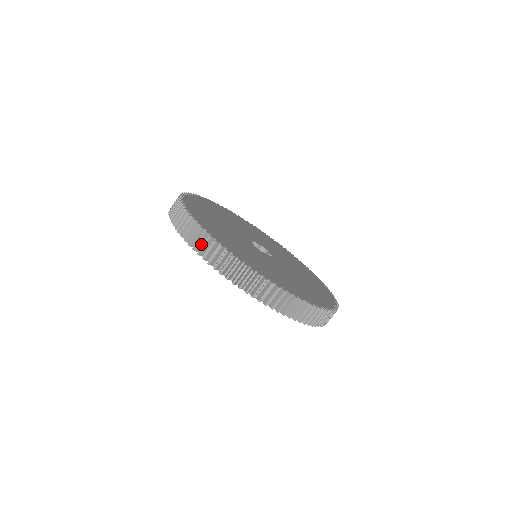
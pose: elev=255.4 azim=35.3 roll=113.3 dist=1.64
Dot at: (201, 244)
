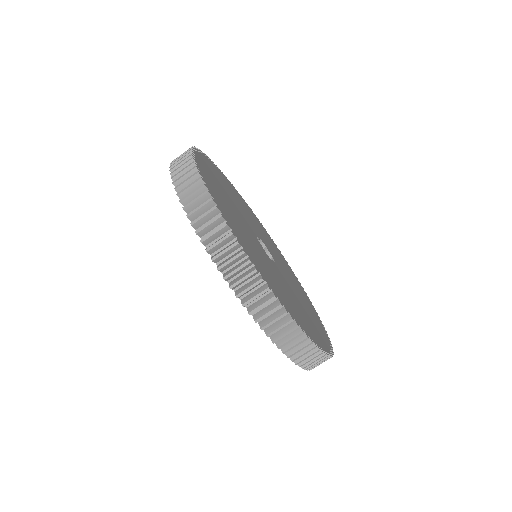
Dot at: occluded
